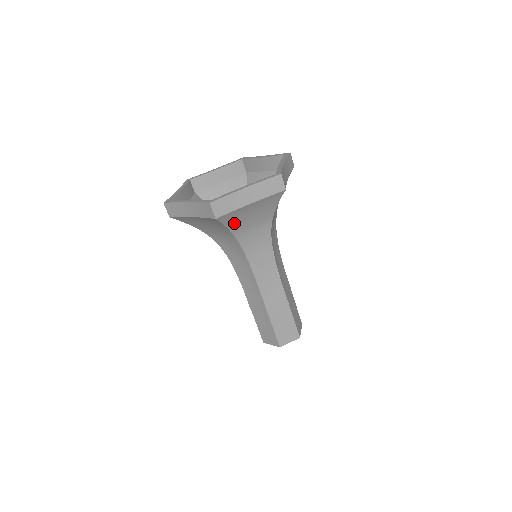
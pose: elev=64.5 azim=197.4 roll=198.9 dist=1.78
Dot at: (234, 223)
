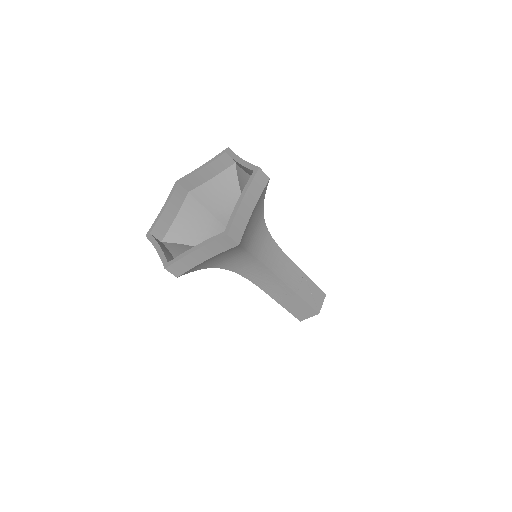
Dot at: (204, 266)
